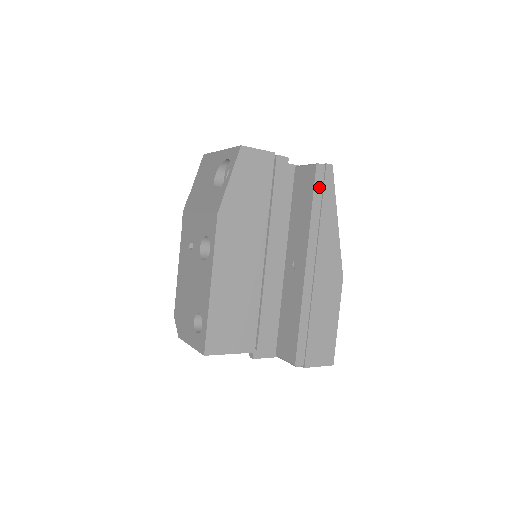
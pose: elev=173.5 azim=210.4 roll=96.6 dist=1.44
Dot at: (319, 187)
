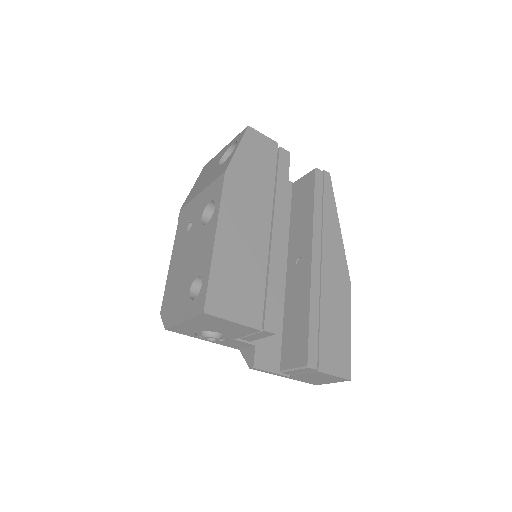
Dot at: (319, 188)
